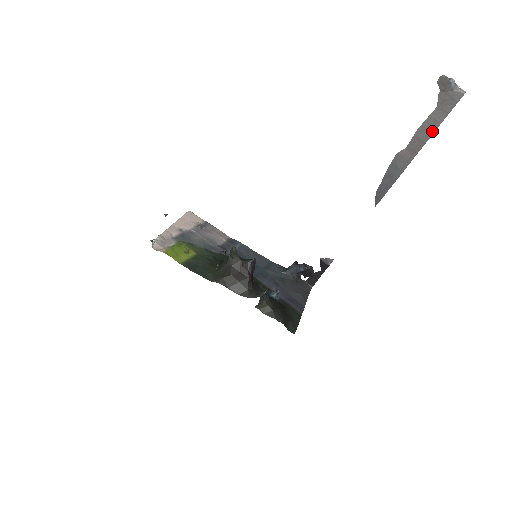
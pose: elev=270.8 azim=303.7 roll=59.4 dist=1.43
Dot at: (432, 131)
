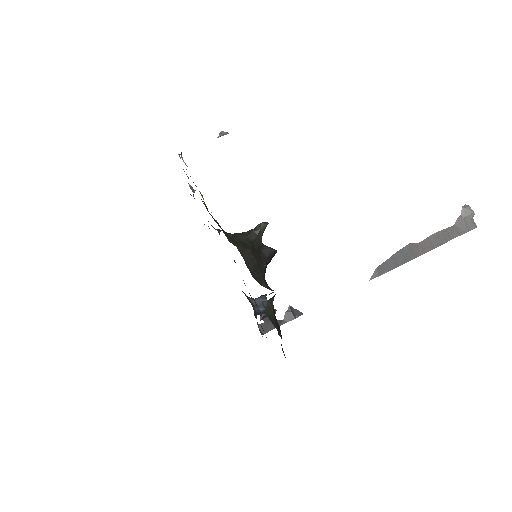
Dot at: (443, 241)
